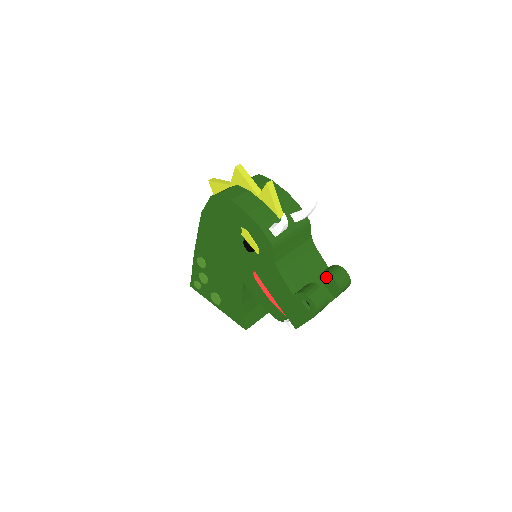
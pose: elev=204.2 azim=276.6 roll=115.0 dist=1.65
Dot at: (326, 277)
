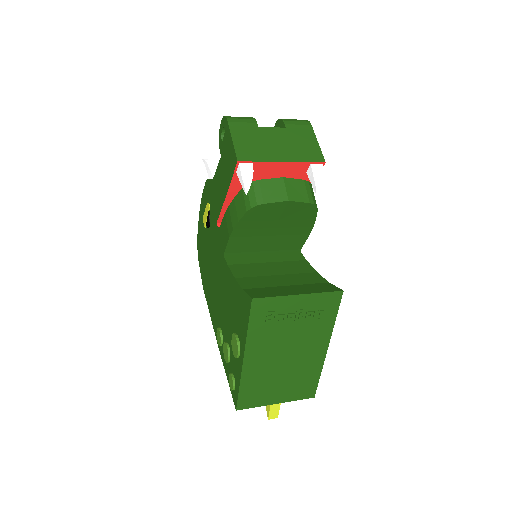
Dot at: occluded
